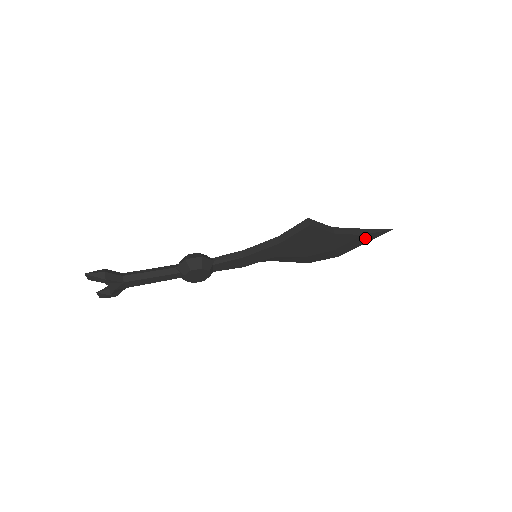
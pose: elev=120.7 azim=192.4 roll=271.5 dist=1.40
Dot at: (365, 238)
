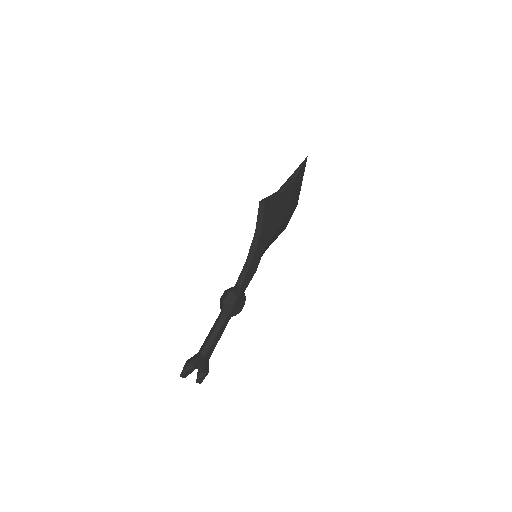
Dot at: (299, 178)
